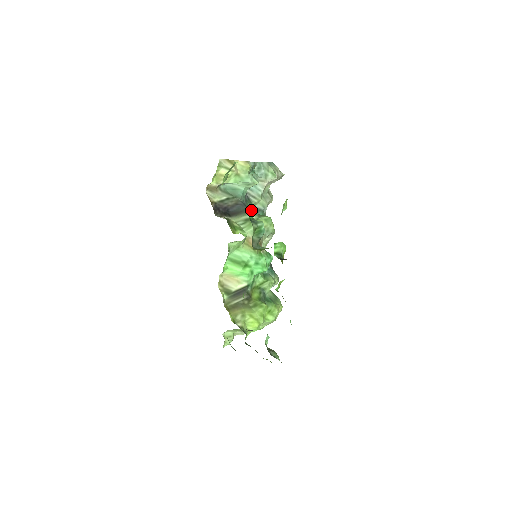
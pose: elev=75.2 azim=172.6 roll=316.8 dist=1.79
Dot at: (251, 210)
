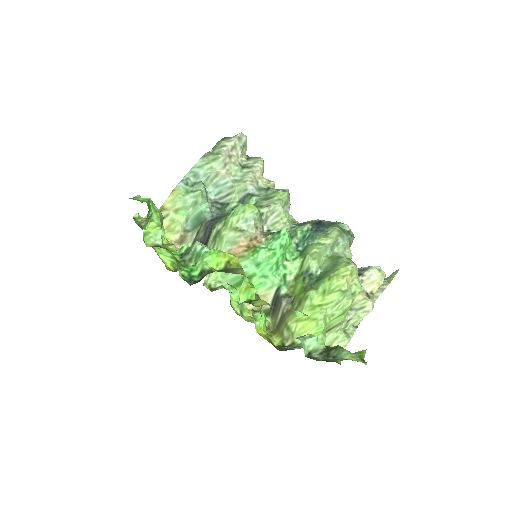
Dot at: (218, 220)
